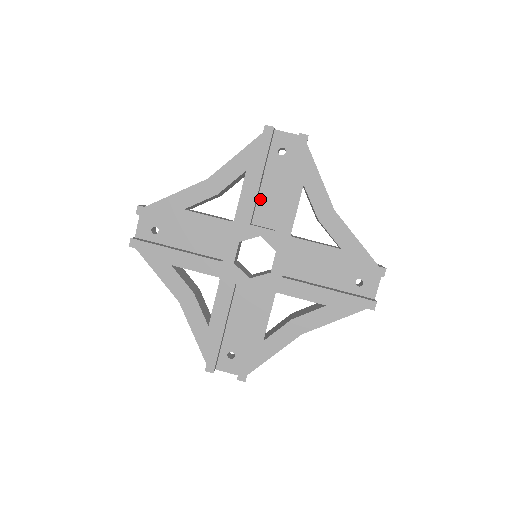
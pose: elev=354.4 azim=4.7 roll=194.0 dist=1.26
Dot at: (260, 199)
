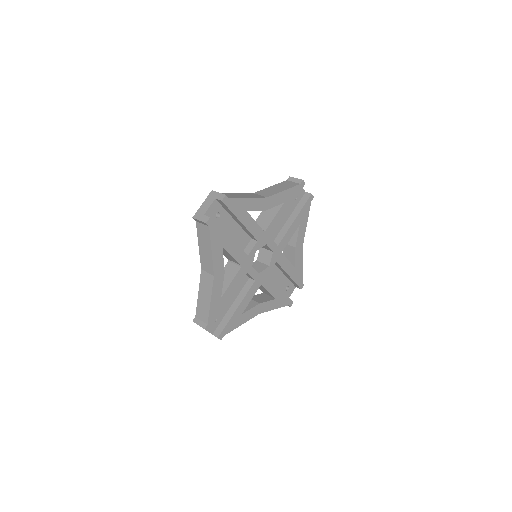
Dot at: occluded
